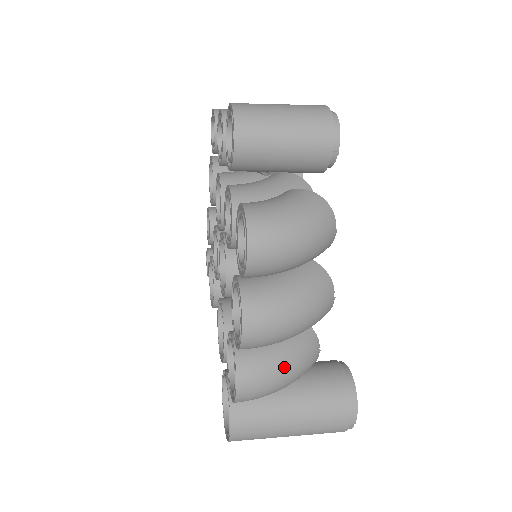
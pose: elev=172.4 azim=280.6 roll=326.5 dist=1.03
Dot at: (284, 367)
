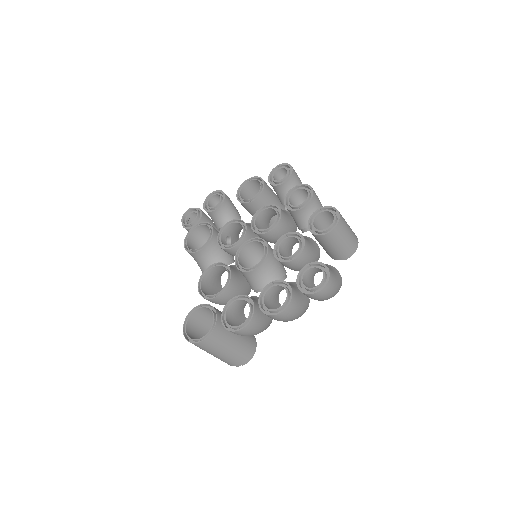
Dot at: (261, 329)
